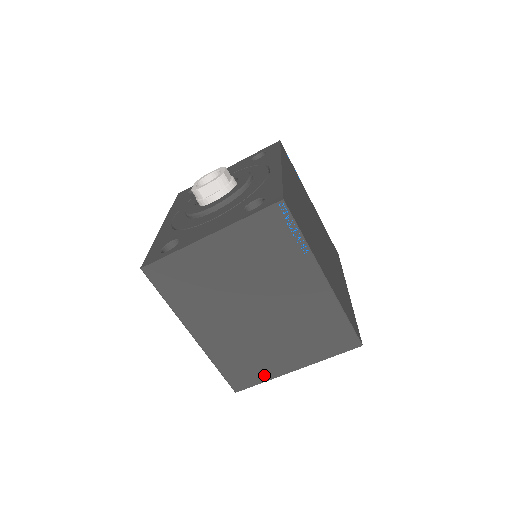
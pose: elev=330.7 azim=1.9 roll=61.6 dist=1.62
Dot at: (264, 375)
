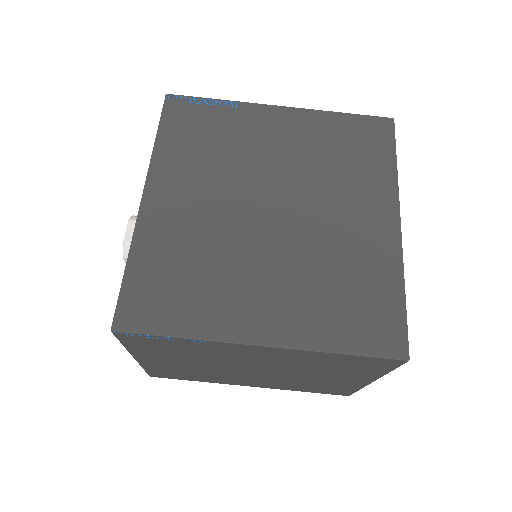
Dot at: (350, 388)
